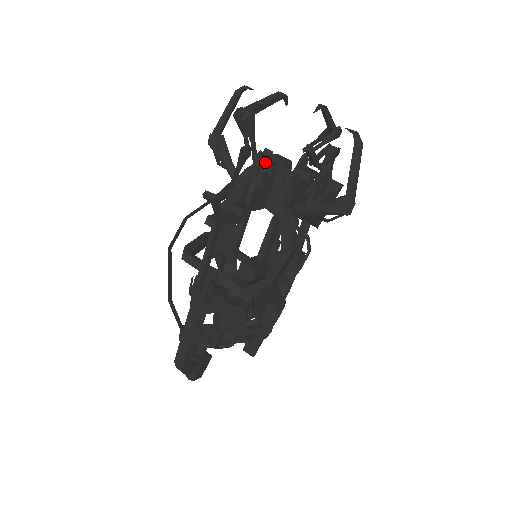
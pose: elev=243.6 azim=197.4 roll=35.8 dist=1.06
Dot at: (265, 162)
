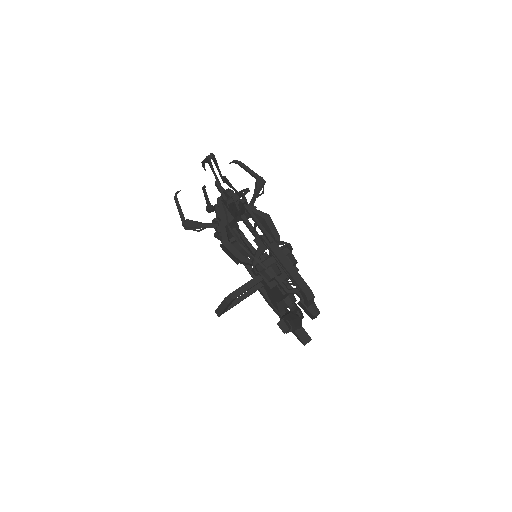
Dot at: (224, 189)
